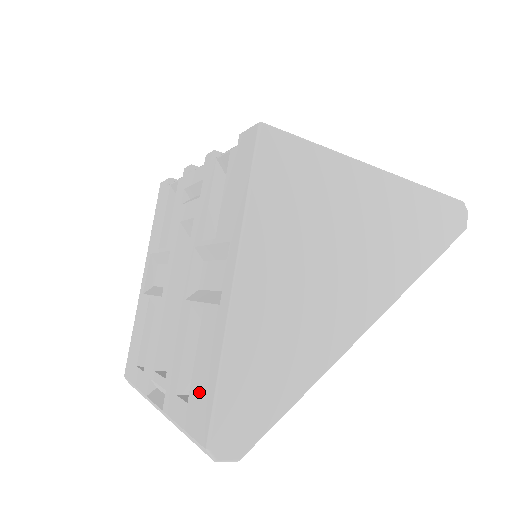
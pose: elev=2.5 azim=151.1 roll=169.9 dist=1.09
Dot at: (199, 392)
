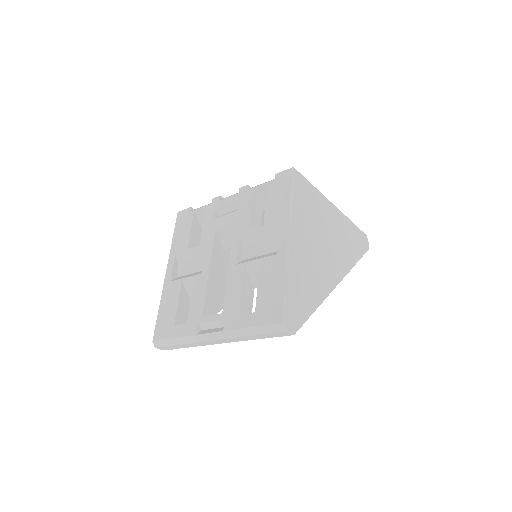
Dot at: (267, 301)
